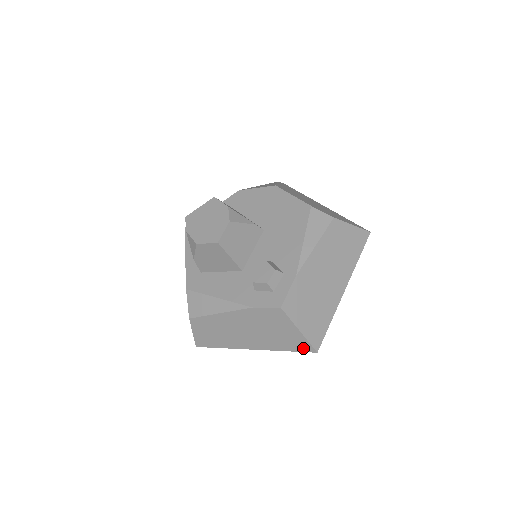
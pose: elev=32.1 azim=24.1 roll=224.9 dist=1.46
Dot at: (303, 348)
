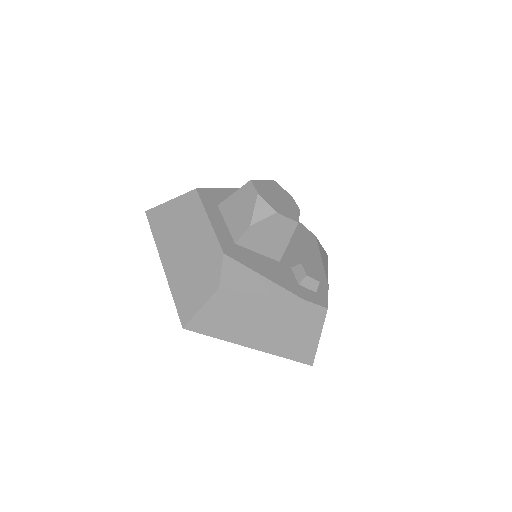
Dot at: (305, 358)
